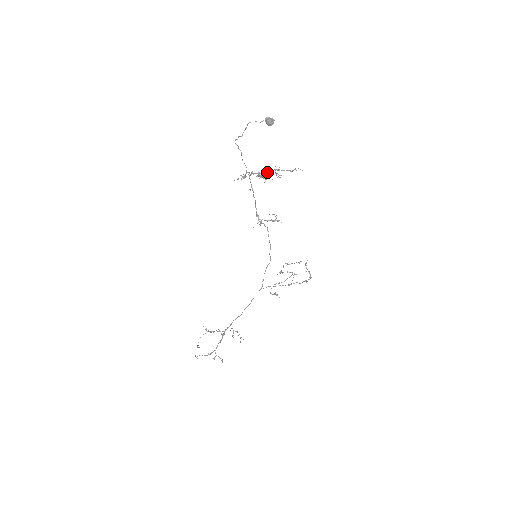
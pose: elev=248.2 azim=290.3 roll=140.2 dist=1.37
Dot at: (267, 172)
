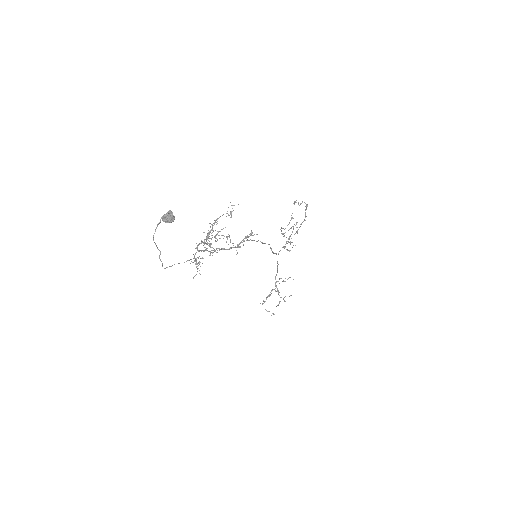
Dot at: occluded
